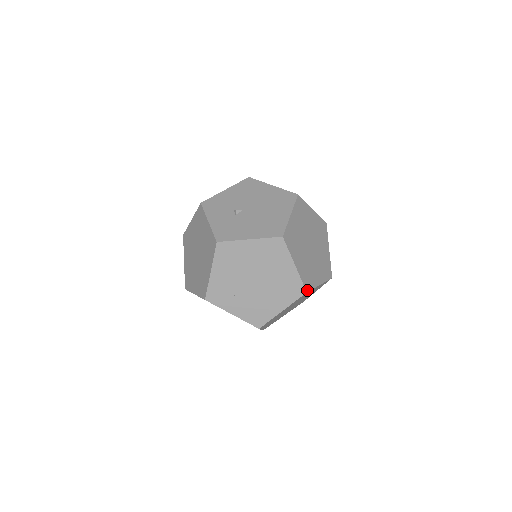
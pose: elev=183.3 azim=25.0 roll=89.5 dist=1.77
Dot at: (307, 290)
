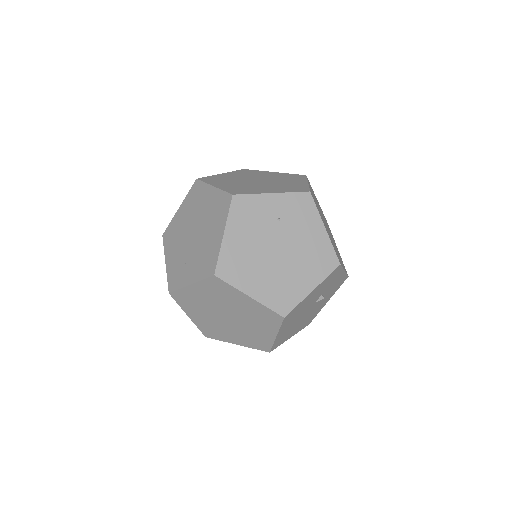
Dot at: (235, 194)
